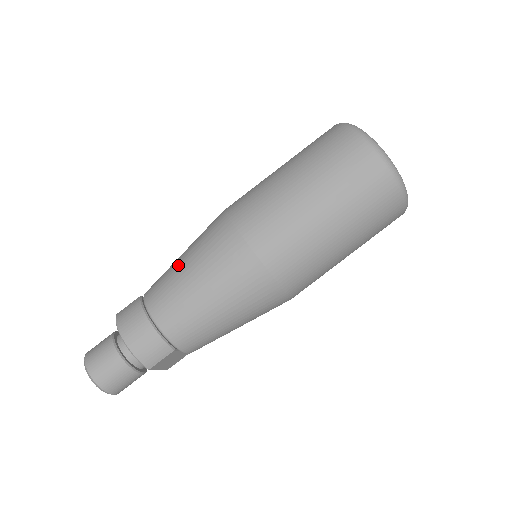
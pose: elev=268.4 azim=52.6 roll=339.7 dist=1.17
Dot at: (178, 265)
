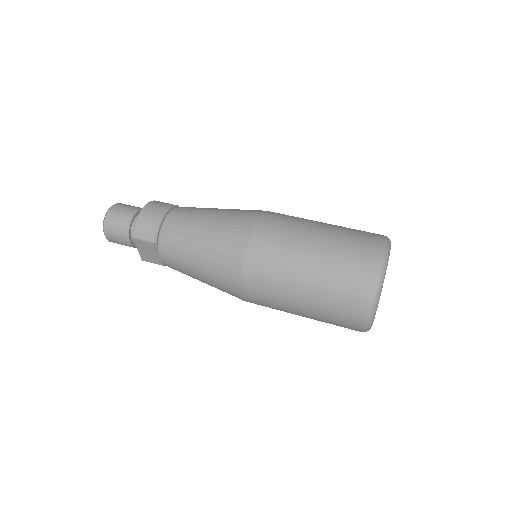
Dot at: (212, 208)
